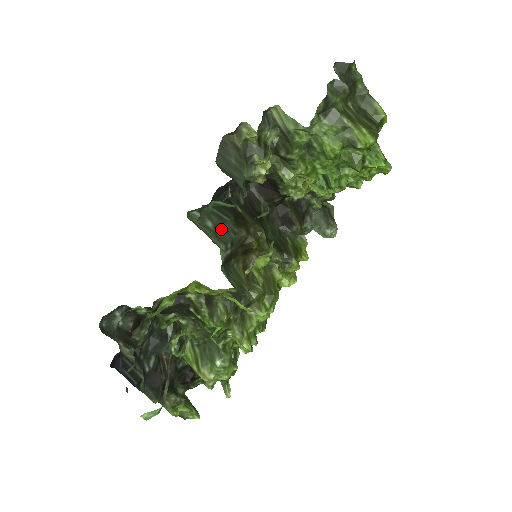
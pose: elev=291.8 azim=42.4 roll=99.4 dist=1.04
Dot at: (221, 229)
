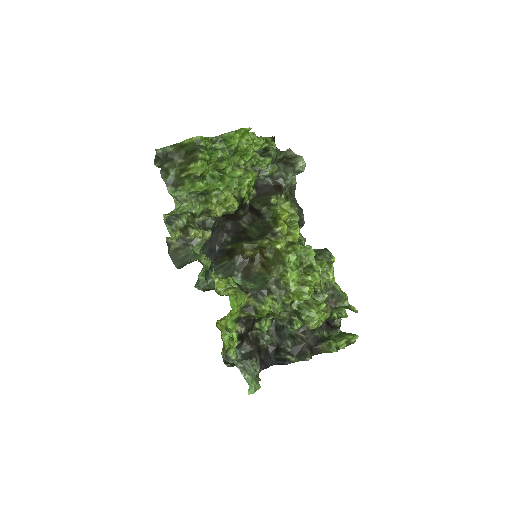
Dot at: (227, 271)
